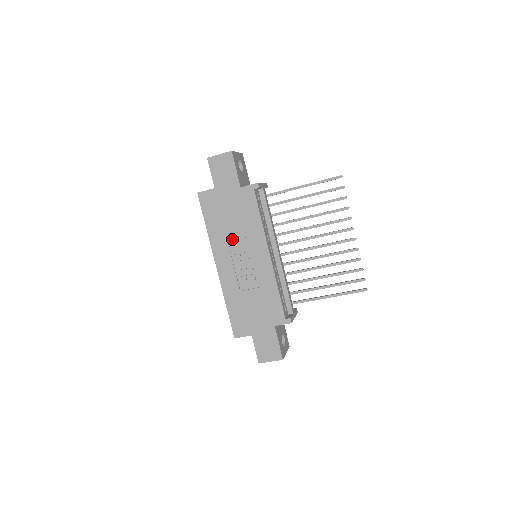
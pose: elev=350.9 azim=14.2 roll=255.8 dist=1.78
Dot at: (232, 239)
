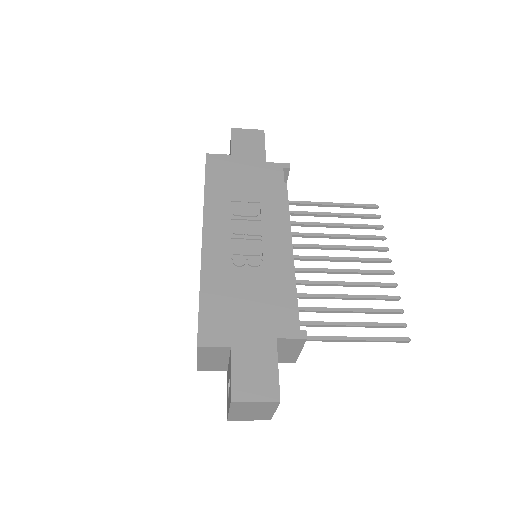
Dot at: (238, 209)
